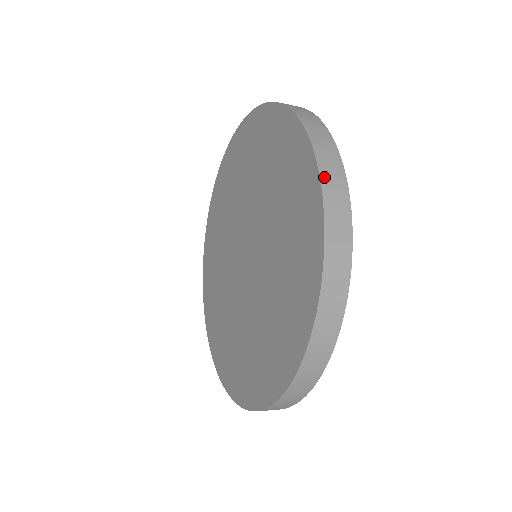
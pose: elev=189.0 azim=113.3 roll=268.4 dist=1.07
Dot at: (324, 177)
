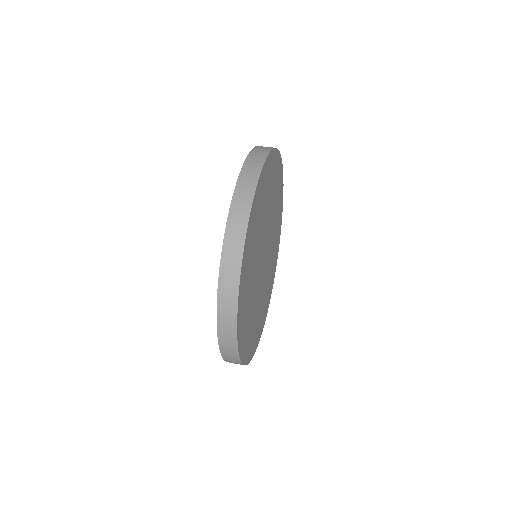
Dot at: (220, 307)
